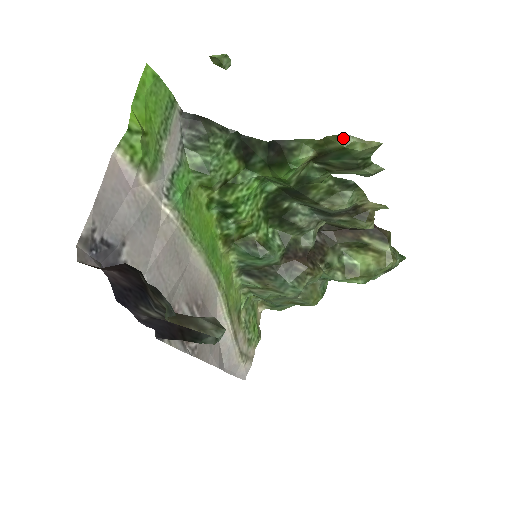
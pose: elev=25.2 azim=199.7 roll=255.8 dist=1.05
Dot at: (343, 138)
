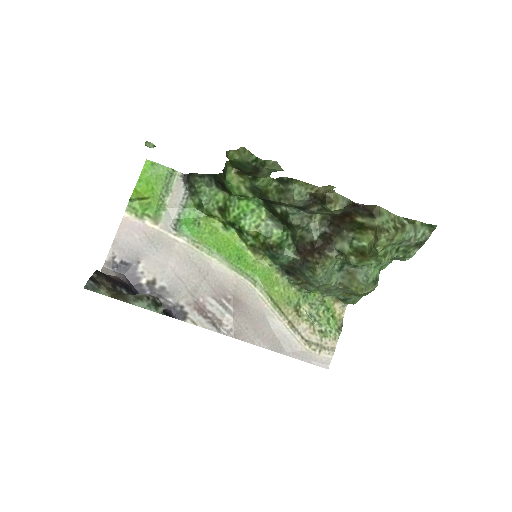
Dot at: (227, 154)
